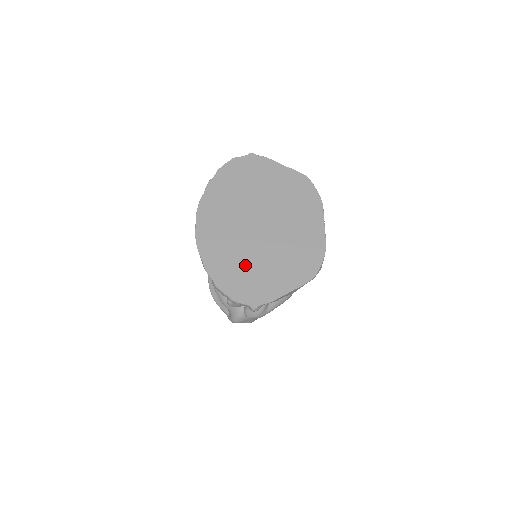
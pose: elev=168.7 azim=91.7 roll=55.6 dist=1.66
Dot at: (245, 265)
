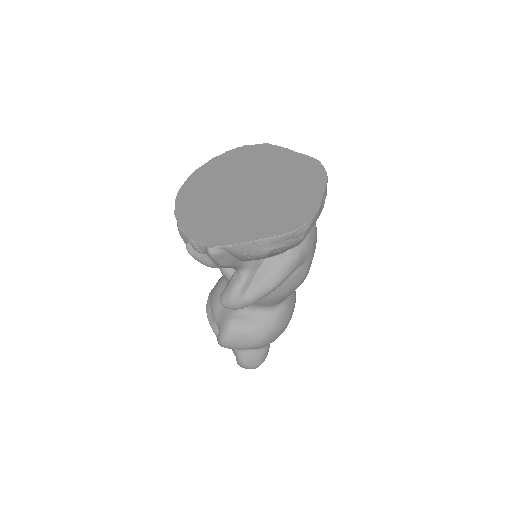
Dot at: (219, 214)
